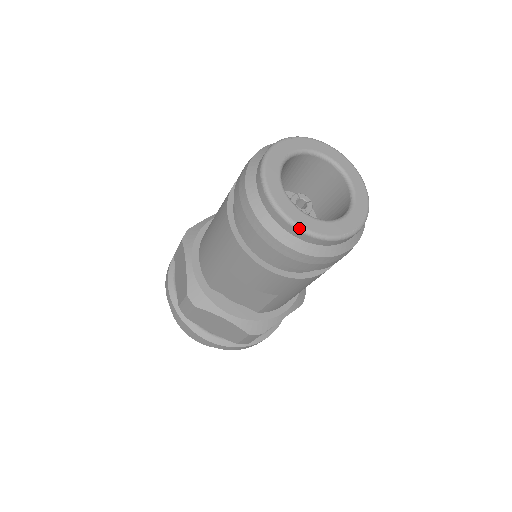
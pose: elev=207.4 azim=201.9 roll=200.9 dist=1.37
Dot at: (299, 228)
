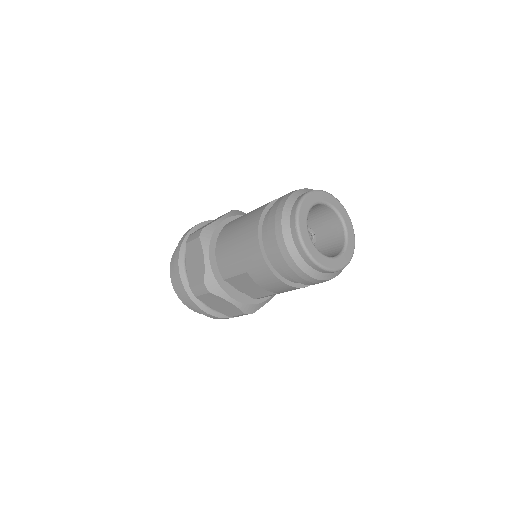
Dot at: (317, 264)
